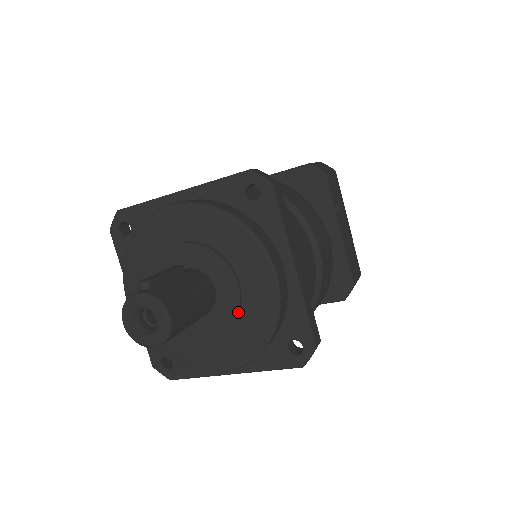
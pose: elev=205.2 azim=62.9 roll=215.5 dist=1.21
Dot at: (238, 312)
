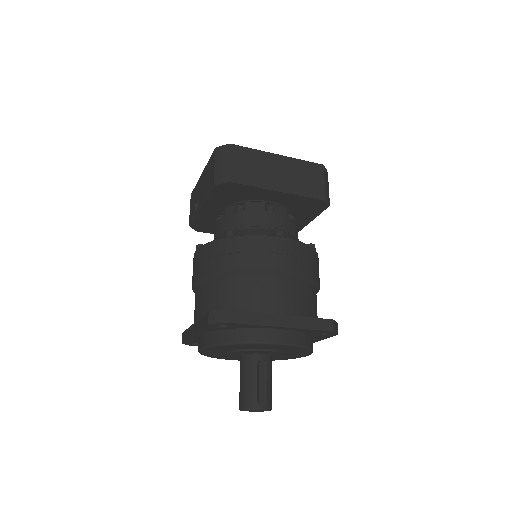
Dot at: occluded
